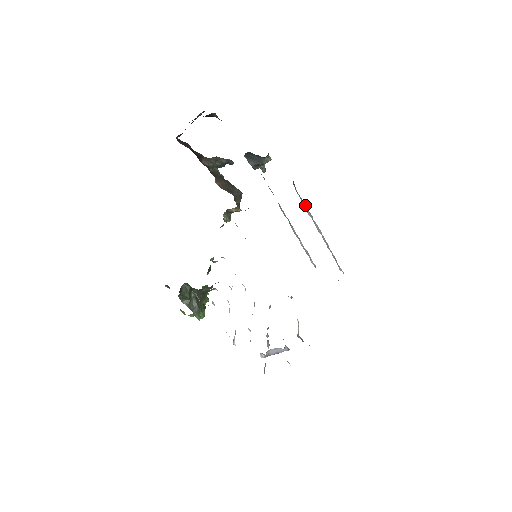
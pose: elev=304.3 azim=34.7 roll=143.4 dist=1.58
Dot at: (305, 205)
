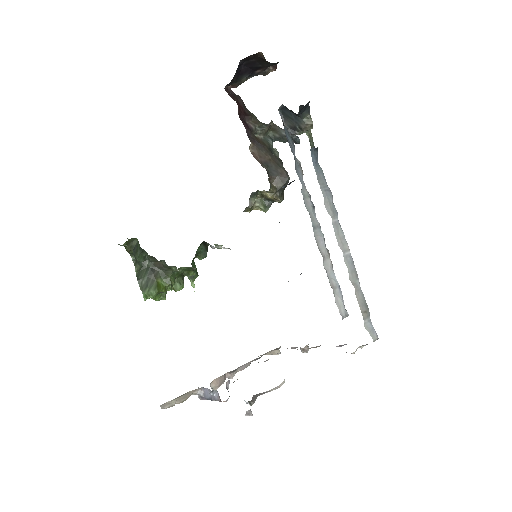
Dot at: (328, 193)
